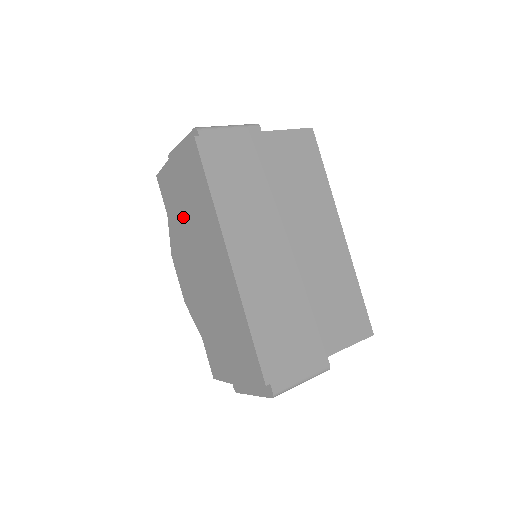
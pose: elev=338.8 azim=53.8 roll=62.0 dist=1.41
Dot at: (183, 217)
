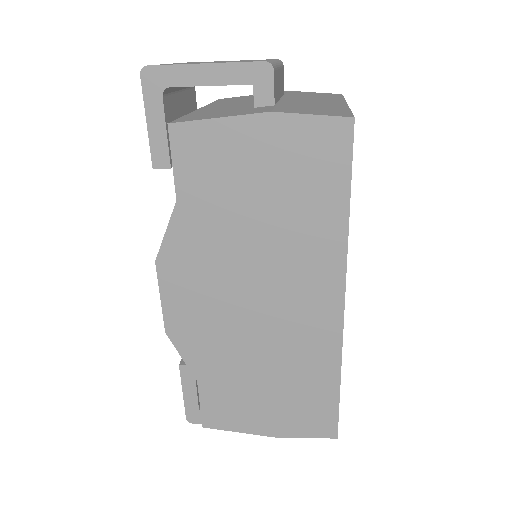
Dot at: (237, 219)
